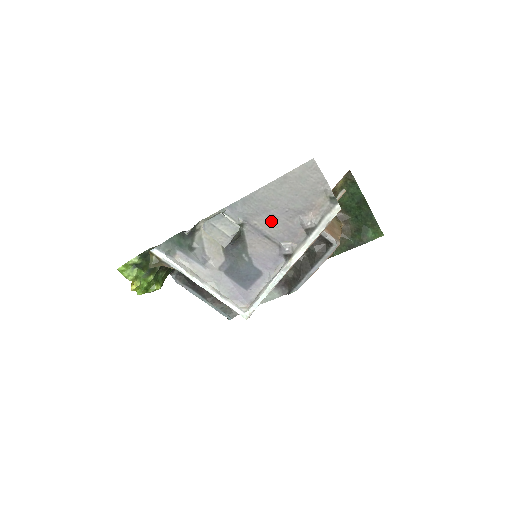
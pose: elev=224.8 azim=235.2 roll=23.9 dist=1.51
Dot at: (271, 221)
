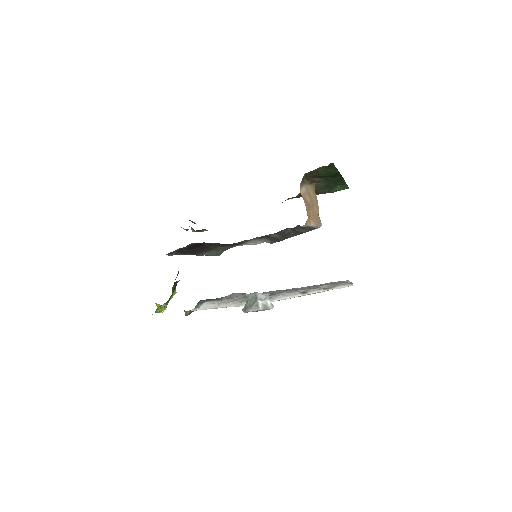
Dot at: (295, 289)
